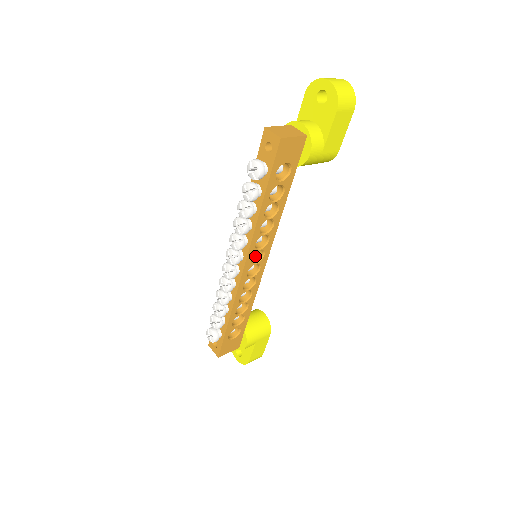
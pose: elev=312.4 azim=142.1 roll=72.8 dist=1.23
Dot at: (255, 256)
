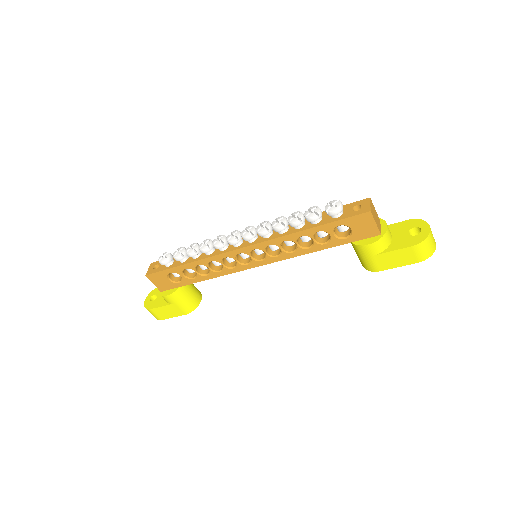
Dot at: (256, 254)
